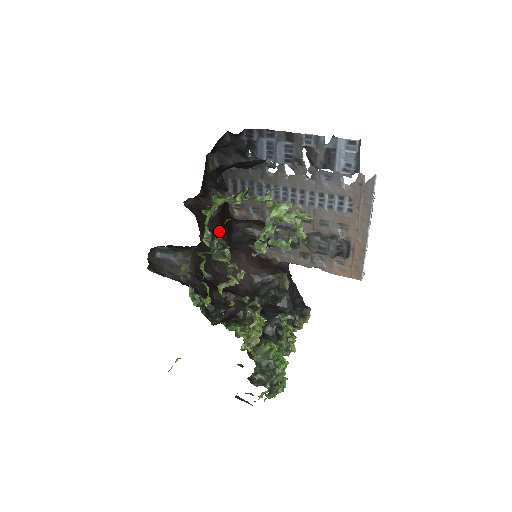
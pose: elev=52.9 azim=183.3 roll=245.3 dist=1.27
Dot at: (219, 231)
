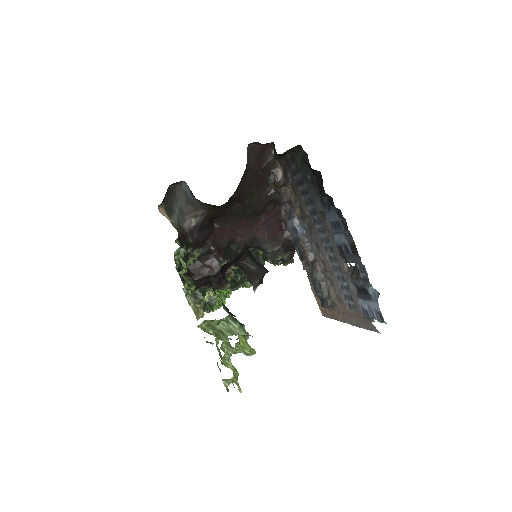
Dot at: (207, 282)
